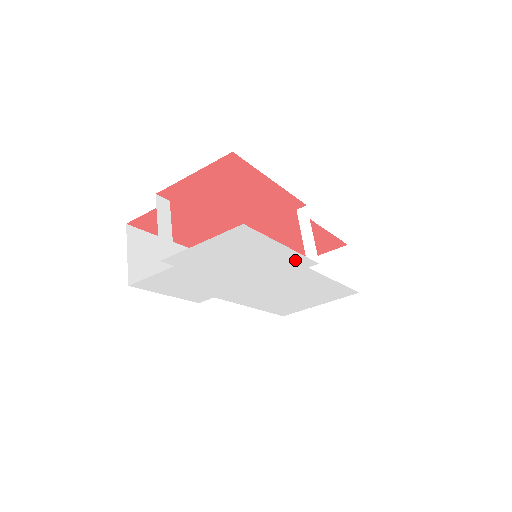
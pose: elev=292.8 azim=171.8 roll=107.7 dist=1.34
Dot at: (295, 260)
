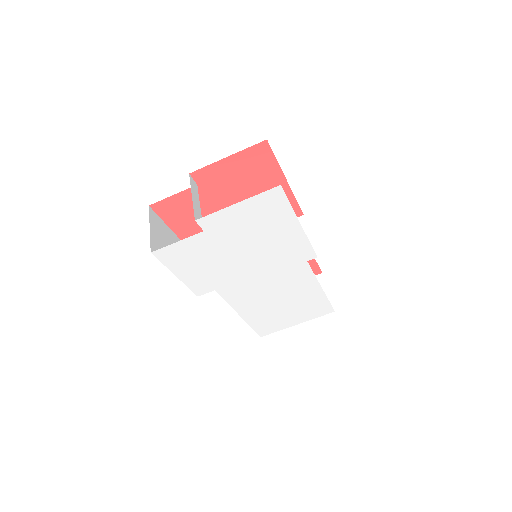
Dot at: (301, 247)
